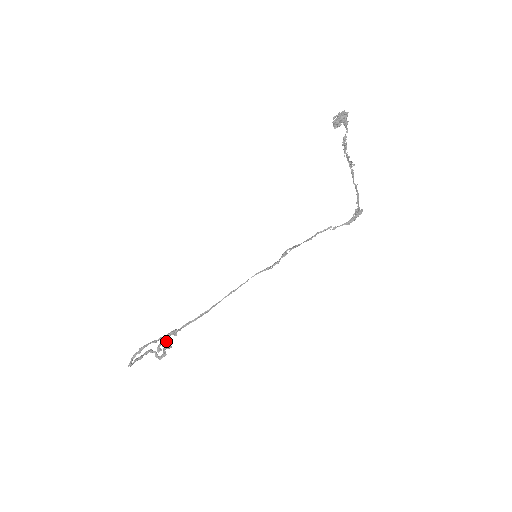
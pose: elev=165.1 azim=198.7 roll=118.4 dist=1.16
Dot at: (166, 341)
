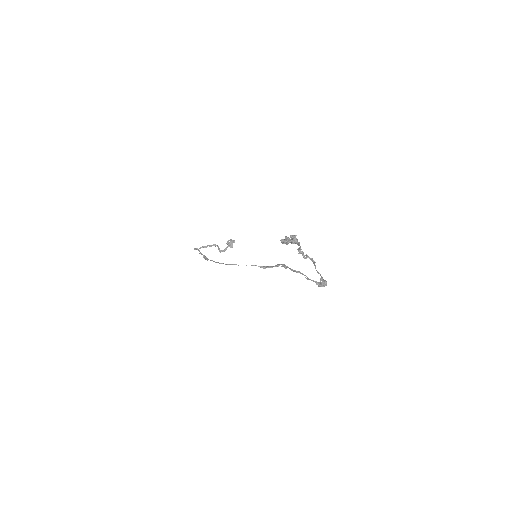
Dot at: (232, 242)
